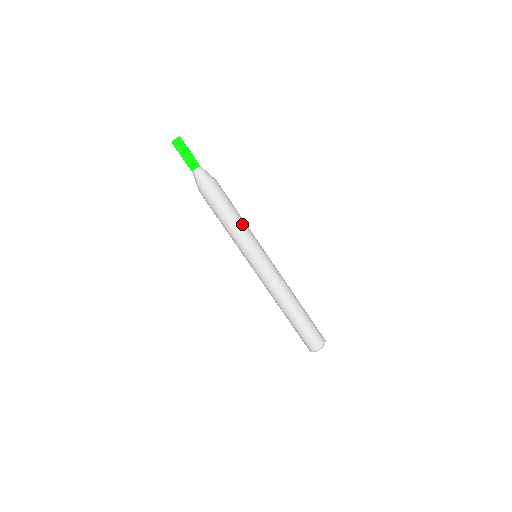
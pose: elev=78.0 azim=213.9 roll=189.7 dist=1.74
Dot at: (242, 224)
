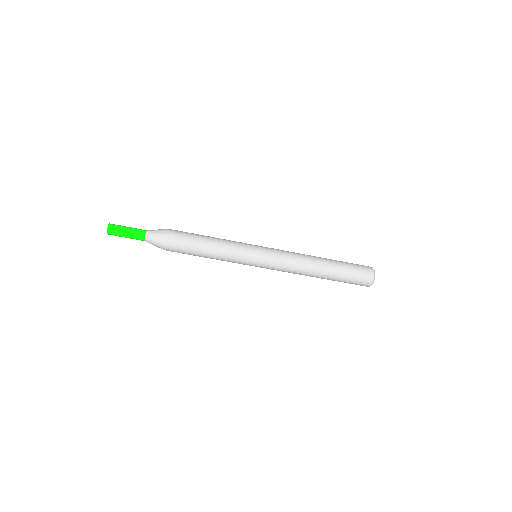
Dot at: (220, 250)
